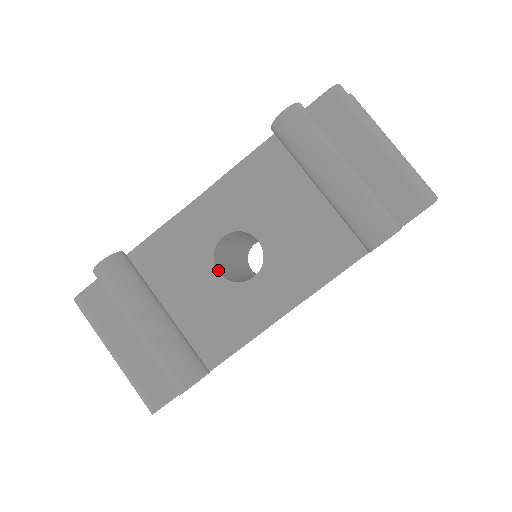
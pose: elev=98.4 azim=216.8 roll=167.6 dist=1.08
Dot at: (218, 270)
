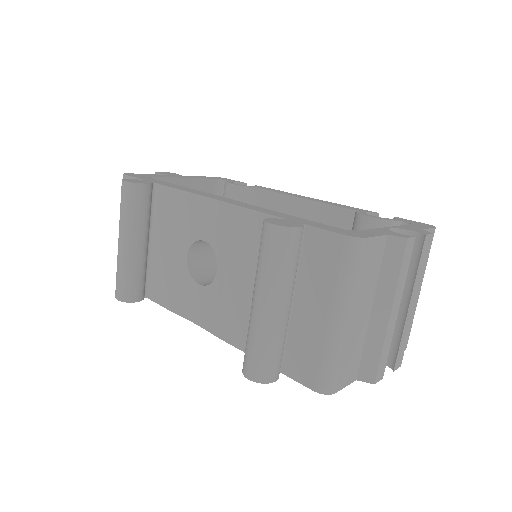
Dot at: (190, 255)
